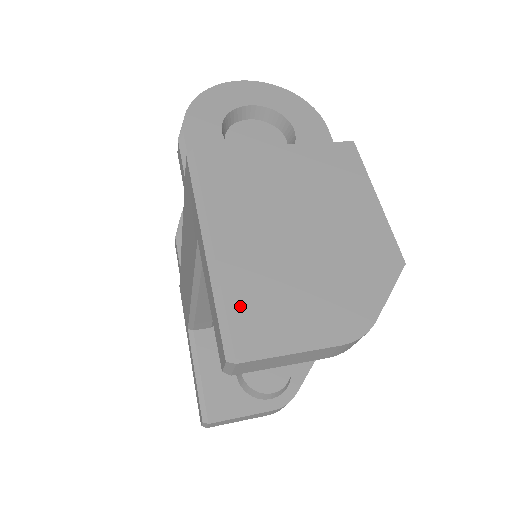
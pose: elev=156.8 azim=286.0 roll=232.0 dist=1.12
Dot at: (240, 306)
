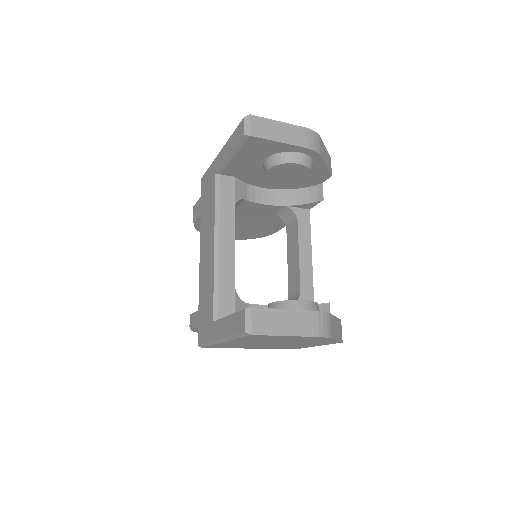
Dot at: occluded
